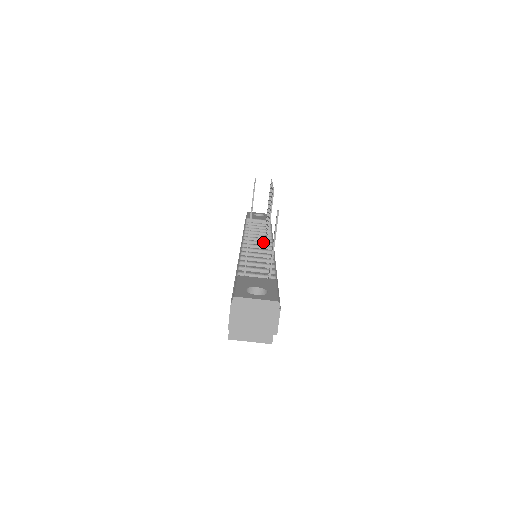
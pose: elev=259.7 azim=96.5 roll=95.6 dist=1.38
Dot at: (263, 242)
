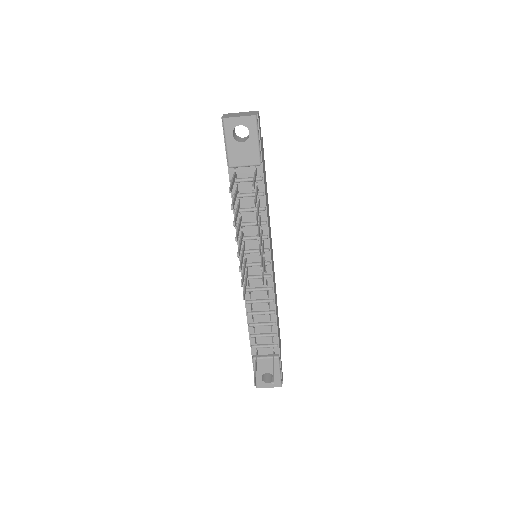
Dot at: occluded
